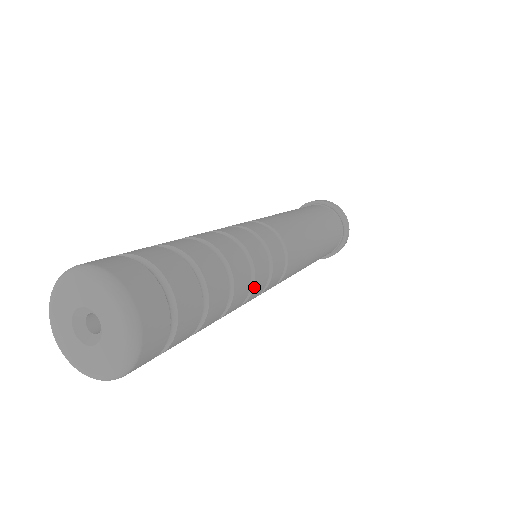
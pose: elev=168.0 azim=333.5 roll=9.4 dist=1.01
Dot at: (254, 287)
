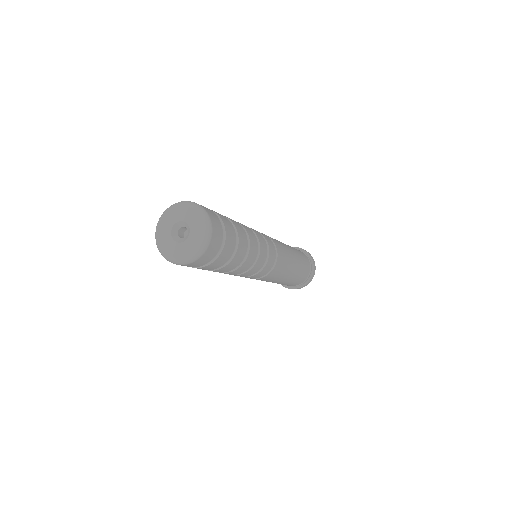
Dot at: (260, 242)
